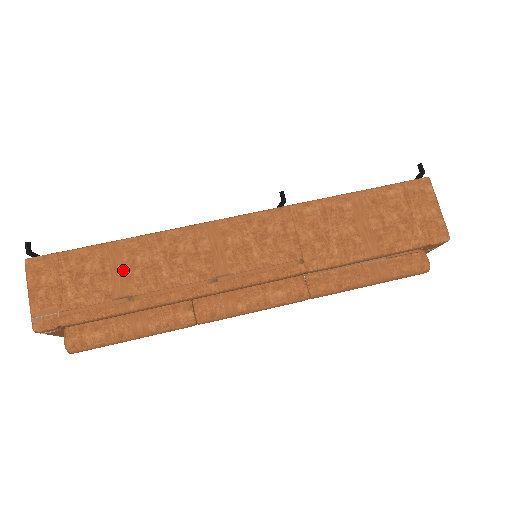
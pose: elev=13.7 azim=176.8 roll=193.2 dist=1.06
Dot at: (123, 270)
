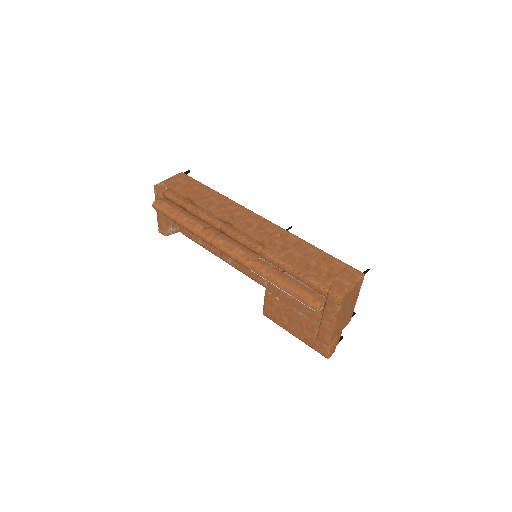
Dot at: (202, 196)
